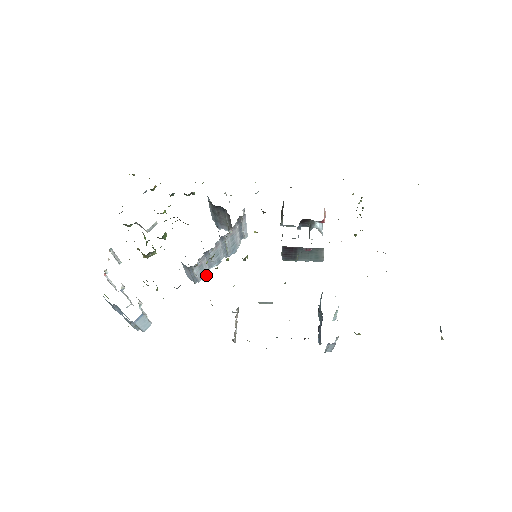
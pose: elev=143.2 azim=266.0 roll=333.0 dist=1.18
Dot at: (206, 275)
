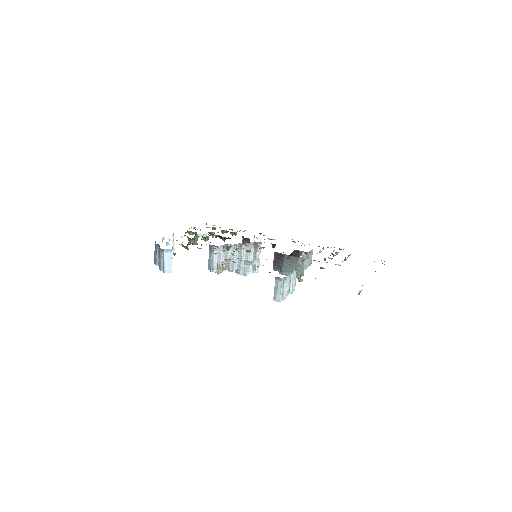
Dot at: occluded
